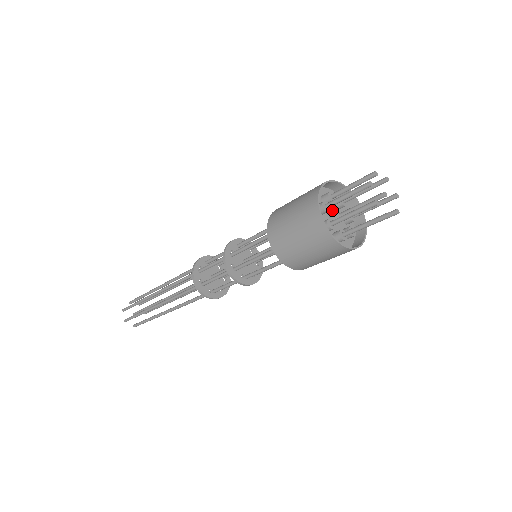
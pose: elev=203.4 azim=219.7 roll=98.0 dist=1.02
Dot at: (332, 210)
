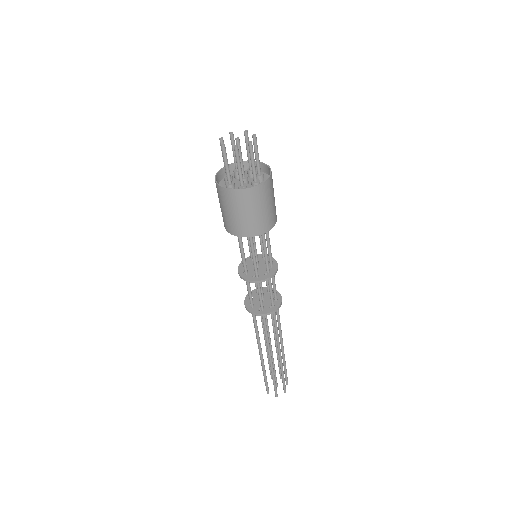
Dot at: occluded
